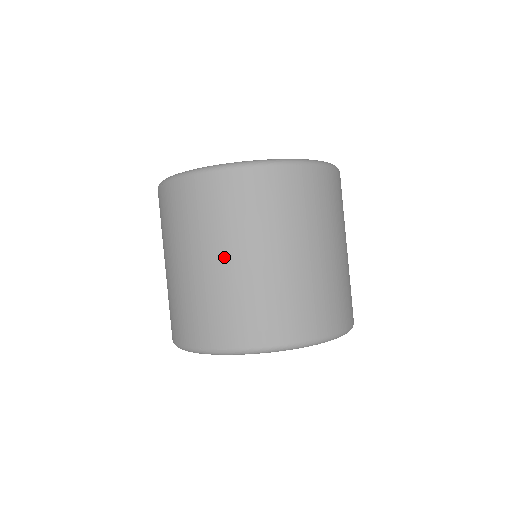
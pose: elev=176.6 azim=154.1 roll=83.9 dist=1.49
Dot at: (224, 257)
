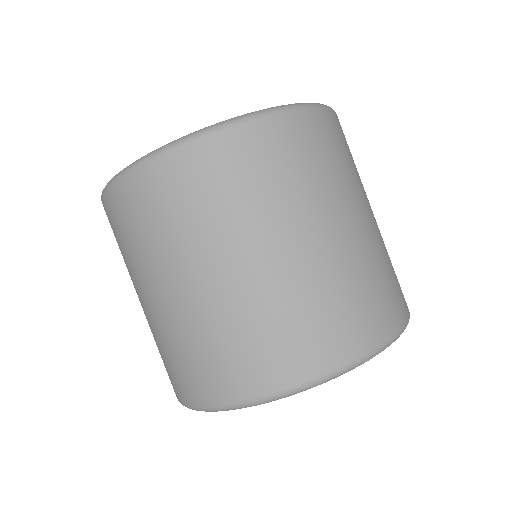
Dot at: (187, 281)
